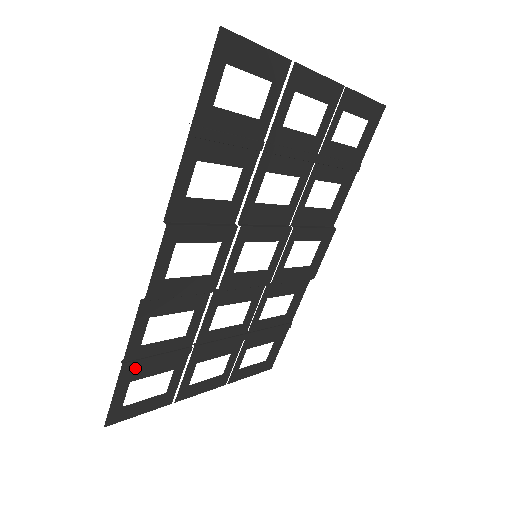
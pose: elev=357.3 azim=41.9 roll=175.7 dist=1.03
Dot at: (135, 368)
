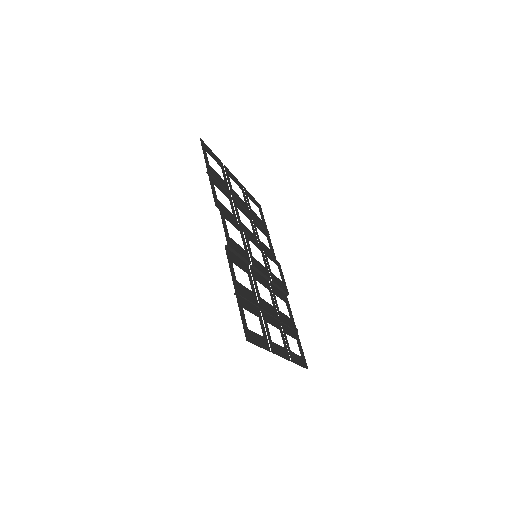
Dot at: (241, 298)
